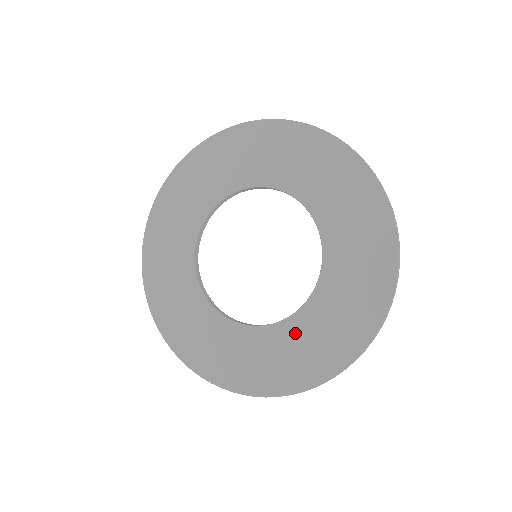
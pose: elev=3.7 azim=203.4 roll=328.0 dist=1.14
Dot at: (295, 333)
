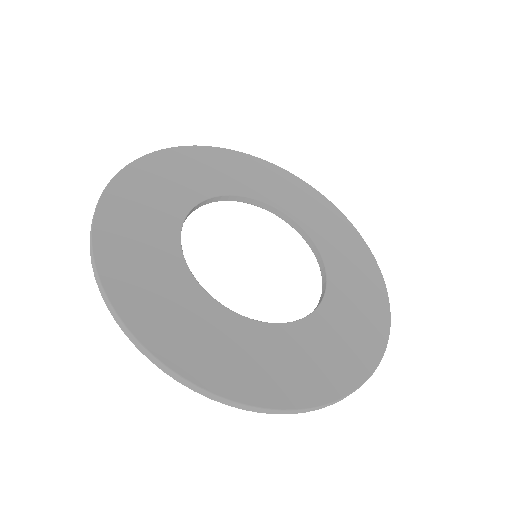
Dot at: (342, 287)
